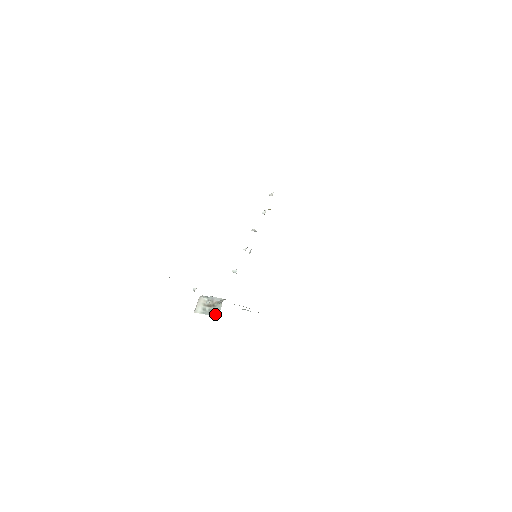
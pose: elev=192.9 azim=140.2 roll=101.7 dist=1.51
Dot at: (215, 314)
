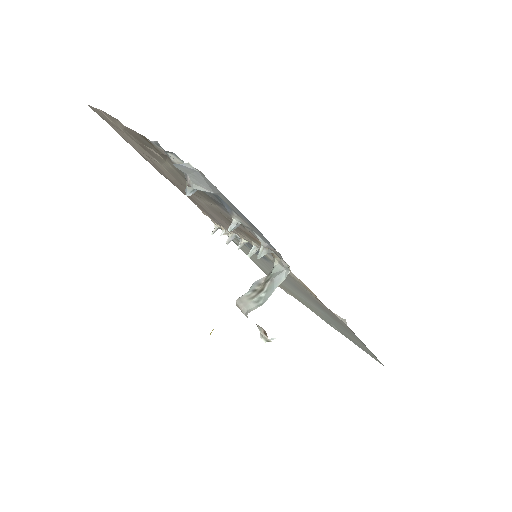
Dot at: (281, 277)
